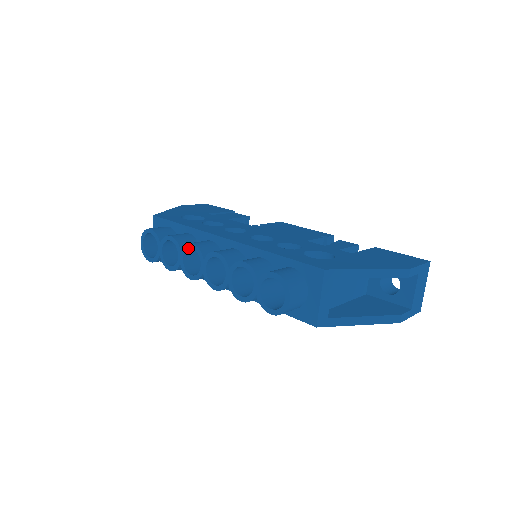
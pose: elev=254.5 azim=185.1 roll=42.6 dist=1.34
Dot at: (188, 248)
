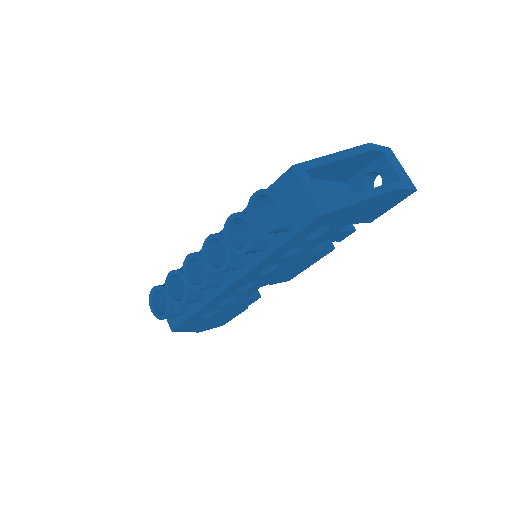
Dot at: (186, 263)
